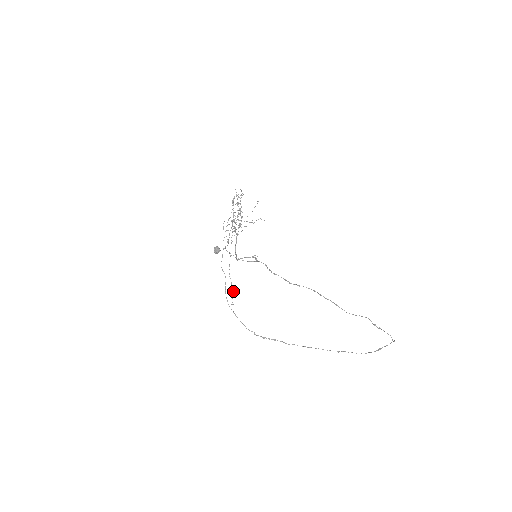
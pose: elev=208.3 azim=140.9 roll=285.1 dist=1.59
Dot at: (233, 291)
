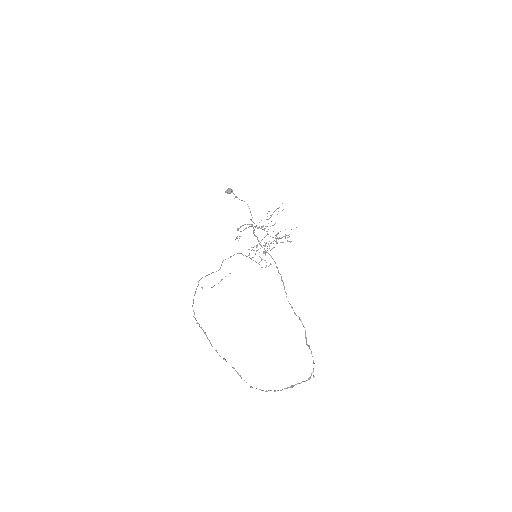
Dot at: occluded
